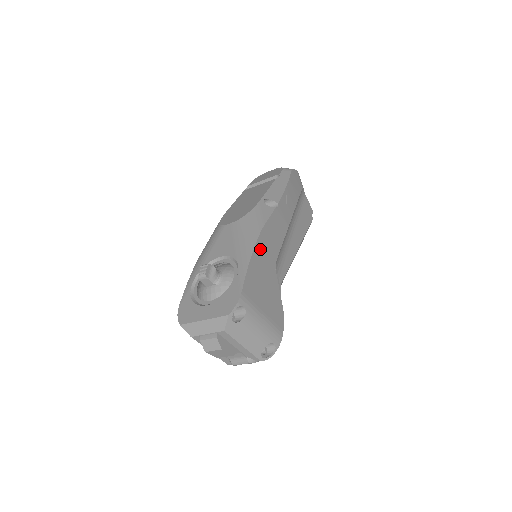
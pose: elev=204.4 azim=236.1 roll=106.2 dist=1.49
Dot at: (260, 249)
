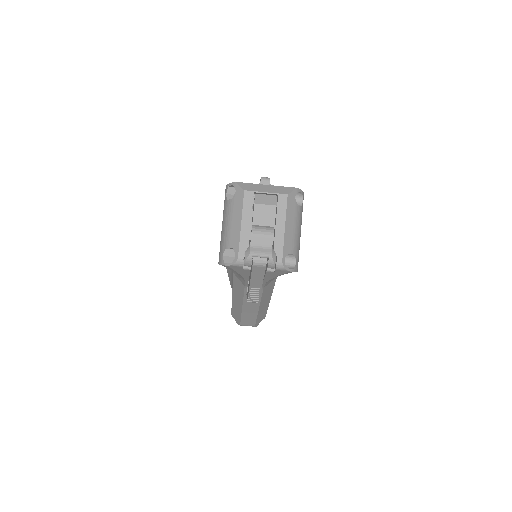
Dot at: occluded
